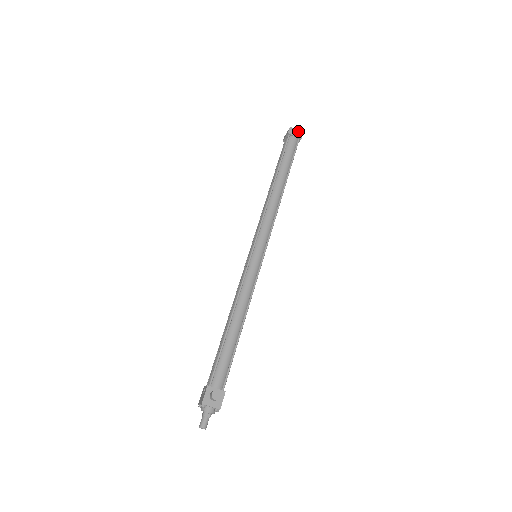
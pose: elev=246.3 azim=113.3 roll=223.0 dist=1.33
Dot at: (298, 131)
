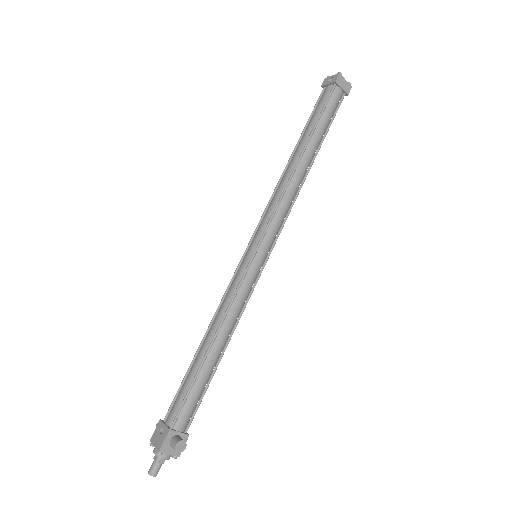
Dot at: occluded
